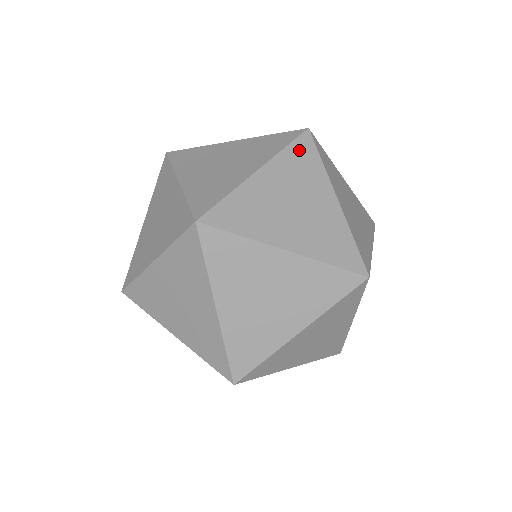
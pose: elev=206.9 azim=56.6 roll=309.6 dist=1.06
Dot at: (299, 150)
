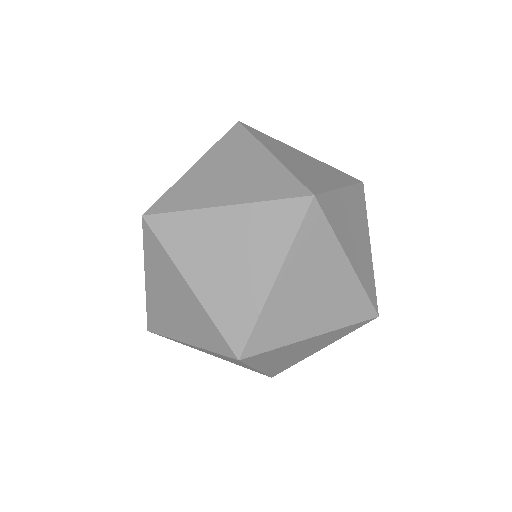
Dot at: (359, 193)
